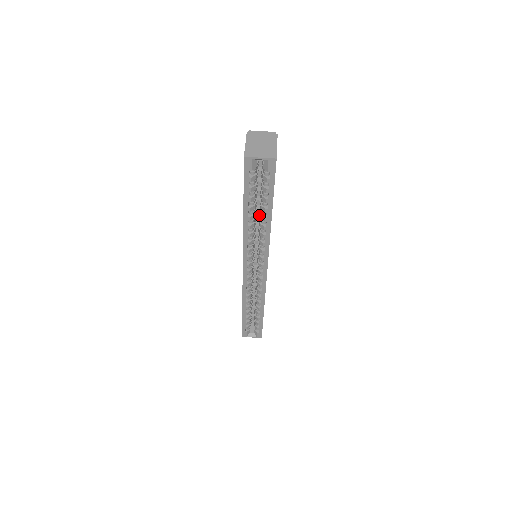
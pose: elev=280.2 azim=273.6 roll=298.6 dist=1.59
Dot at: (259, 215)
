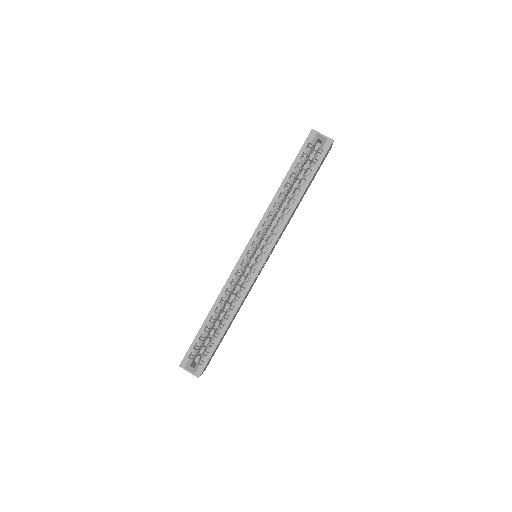
Dot at: occluded
